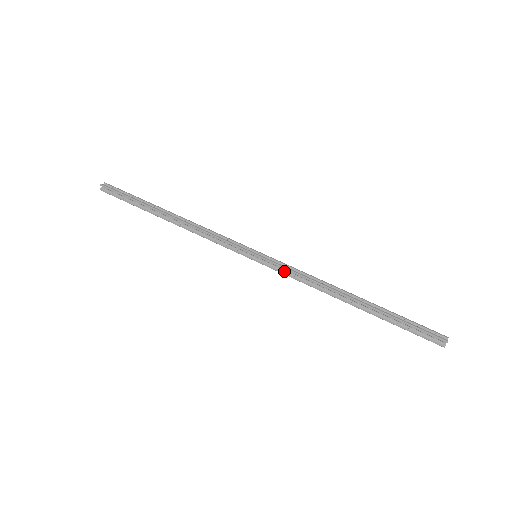
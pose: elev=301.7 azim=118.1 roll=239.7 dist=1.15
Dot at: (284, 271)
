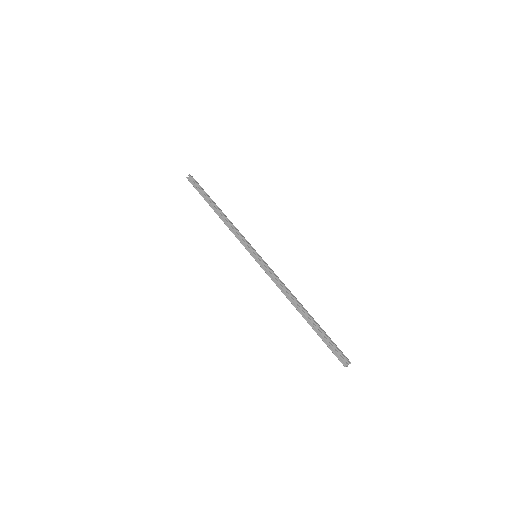
Dot at: (268, 272)
